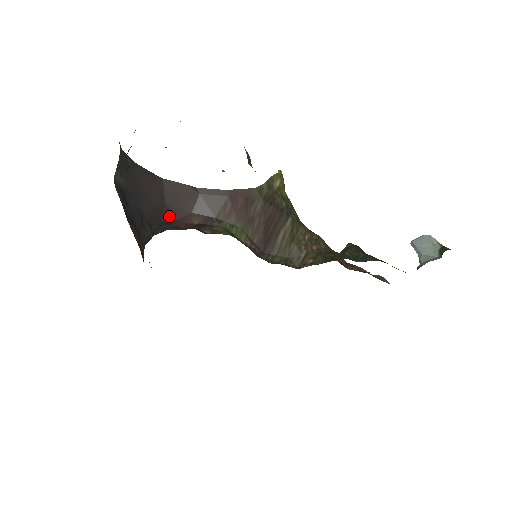
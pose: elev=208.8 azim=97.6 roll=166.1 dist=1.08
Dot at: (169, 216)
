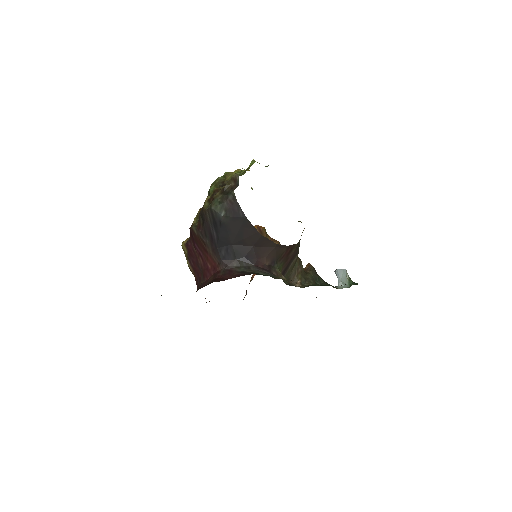
Dot at: (253, 256)
